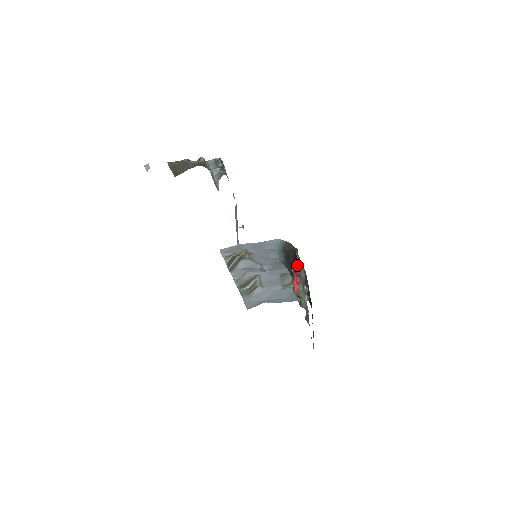
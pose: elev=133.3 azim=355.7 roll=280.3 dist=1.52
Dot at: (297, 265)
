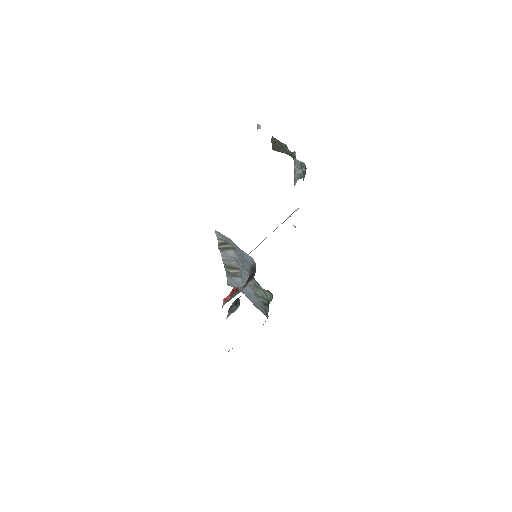
Dot at: (240, 288)
